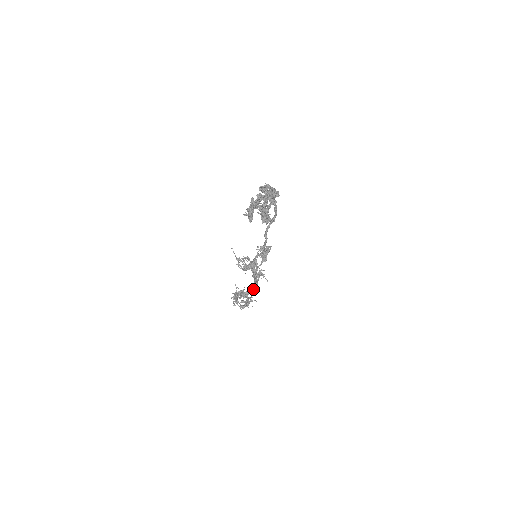
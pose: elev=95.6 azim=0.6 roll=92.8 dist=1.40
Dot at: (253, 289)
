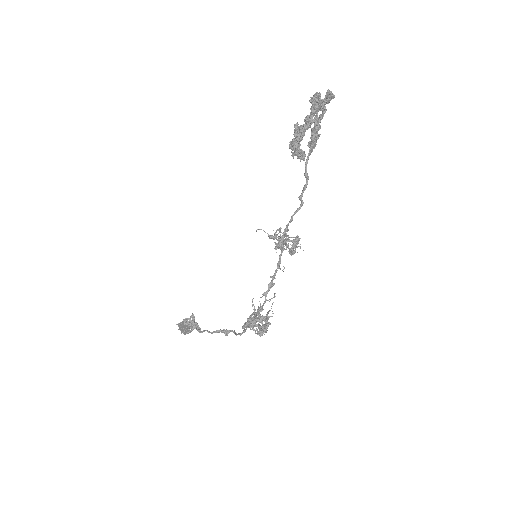
Dot at: (264, 303)
